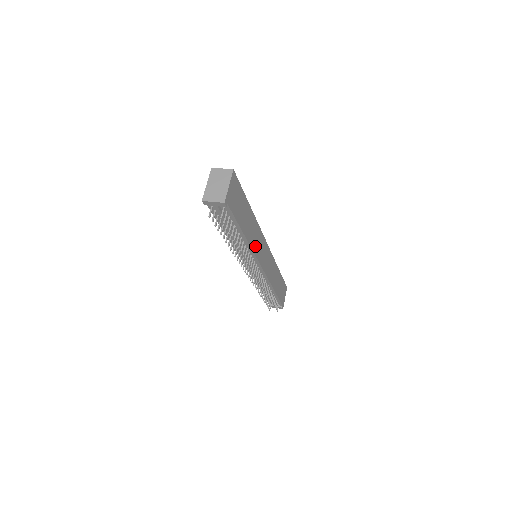
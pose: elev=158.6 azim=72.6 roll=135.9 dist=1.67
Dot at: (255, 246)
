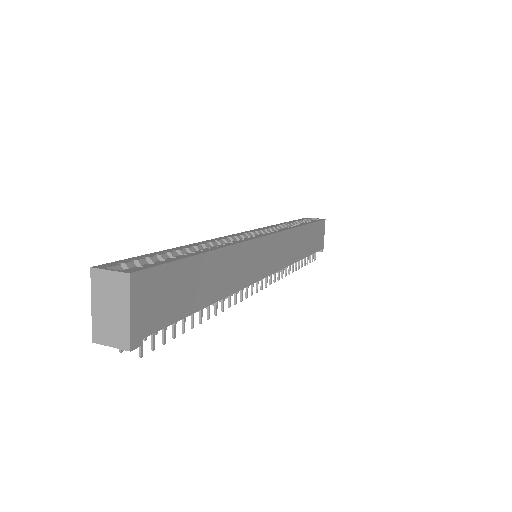
Dot at: (243, 277)
